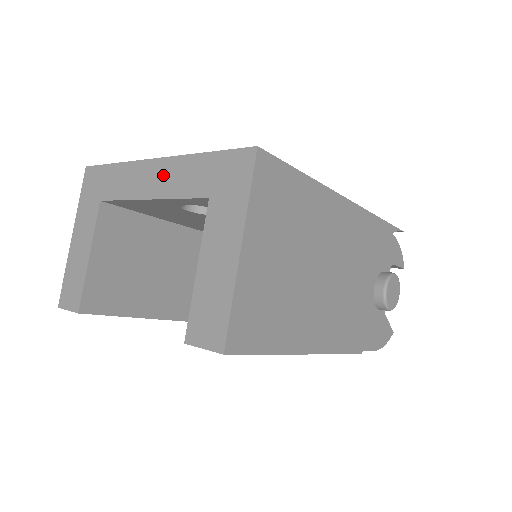
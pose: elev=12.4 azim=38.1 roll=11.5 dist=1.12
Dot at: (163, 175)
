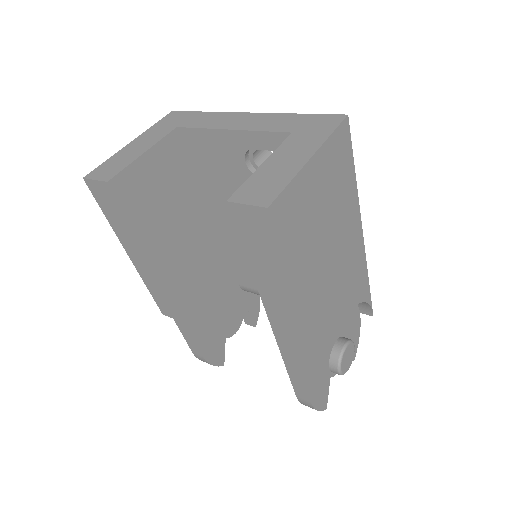
Dot at: (252, 120)
